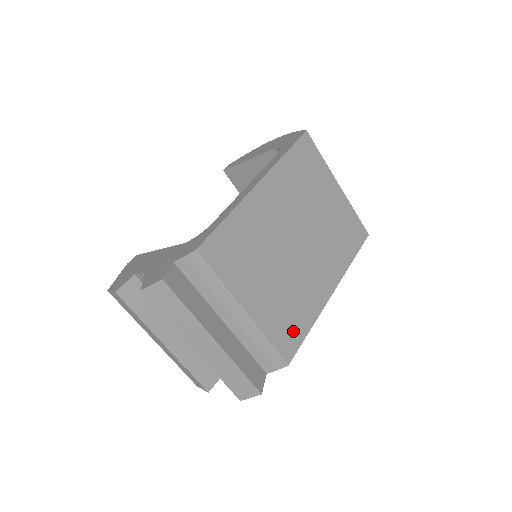
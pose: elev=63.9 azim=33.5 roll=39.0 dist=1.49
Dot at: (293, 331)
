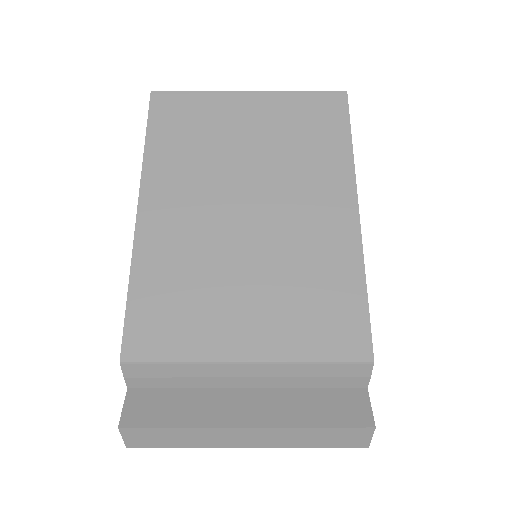
Dot at: (340, 314)
